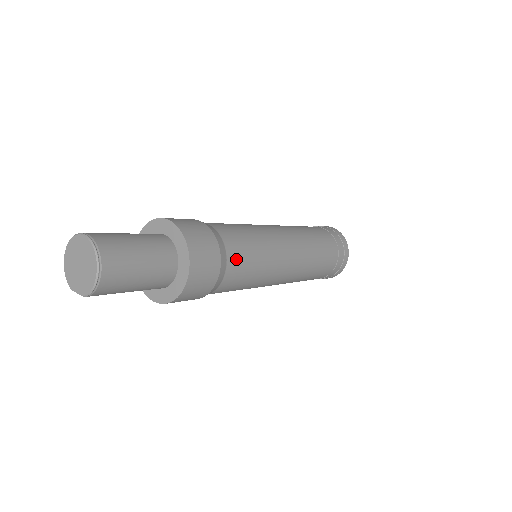
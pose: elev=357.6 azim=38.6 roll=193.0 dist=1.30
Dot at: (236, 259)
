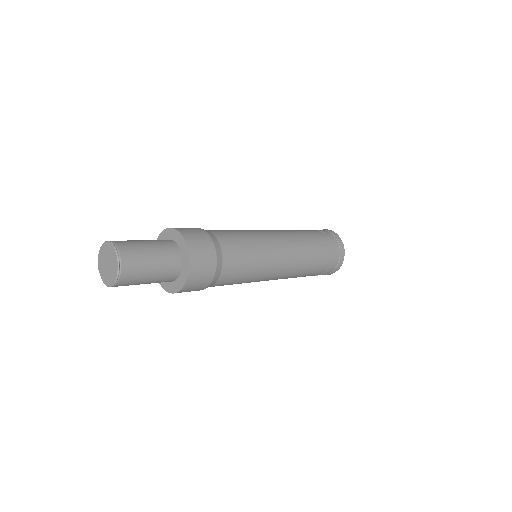
Dot at: (227, 277)
